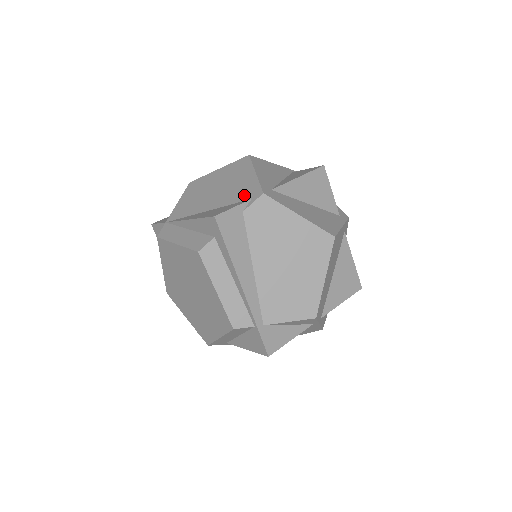
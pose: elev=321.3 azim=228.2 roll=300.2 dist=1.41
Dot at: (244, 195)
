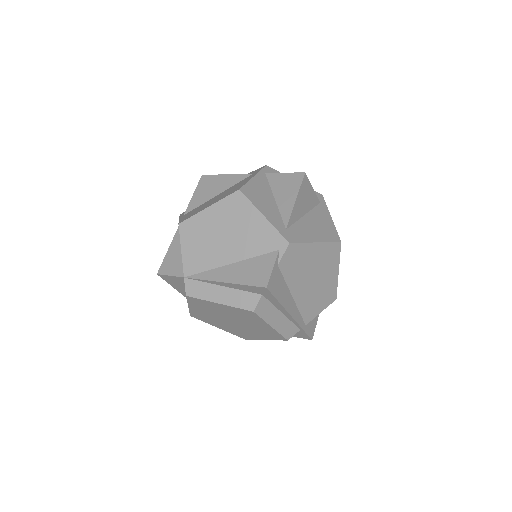
Dot at: (267, 245)
